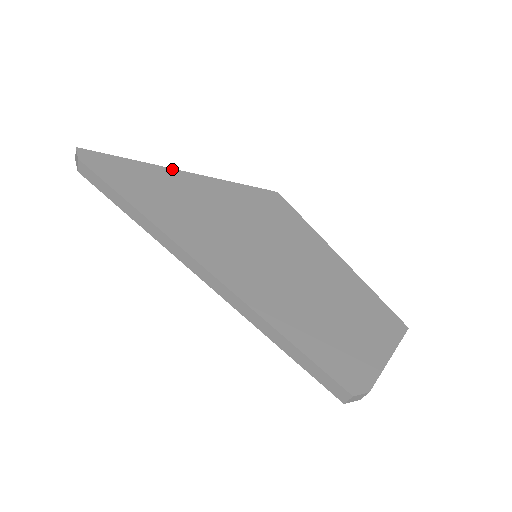
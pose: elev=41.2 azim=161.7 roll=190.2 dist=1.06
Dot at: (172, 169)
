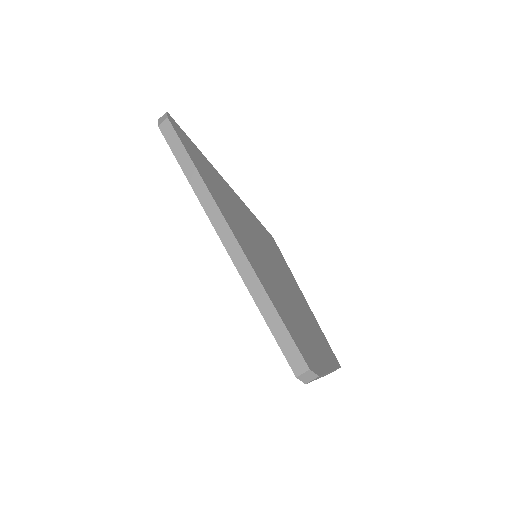
Dot at: occluded
